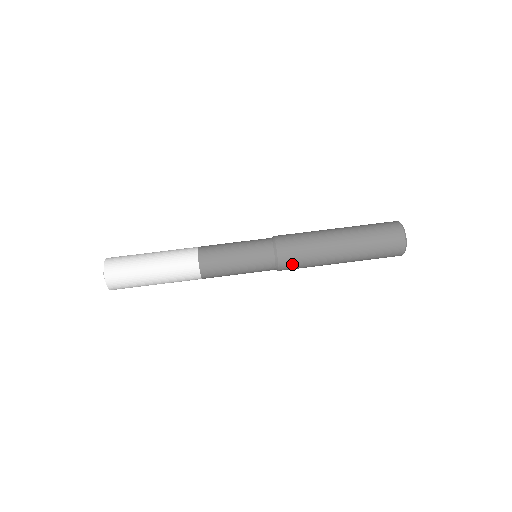
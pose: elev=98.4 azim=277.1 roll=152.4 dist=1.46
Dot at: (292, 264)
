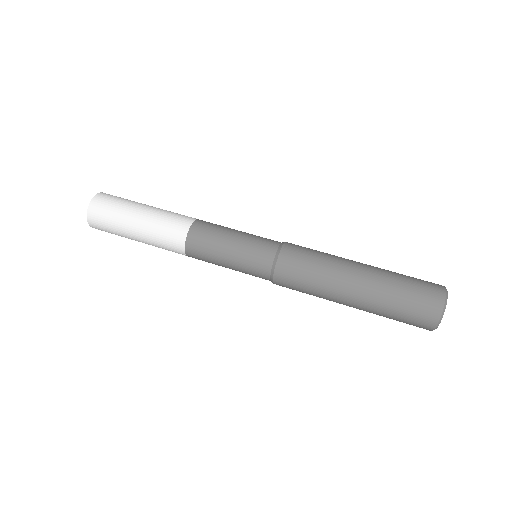
Dot at: (294, 267)
